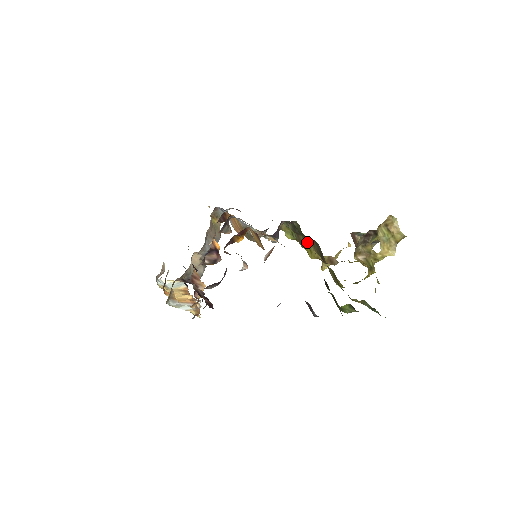
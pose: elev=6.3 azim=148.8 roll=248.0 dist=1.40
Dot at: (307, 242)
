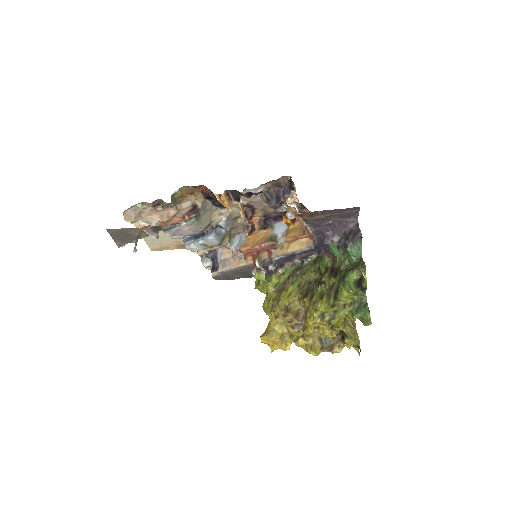
Dot at: (294, 287)
